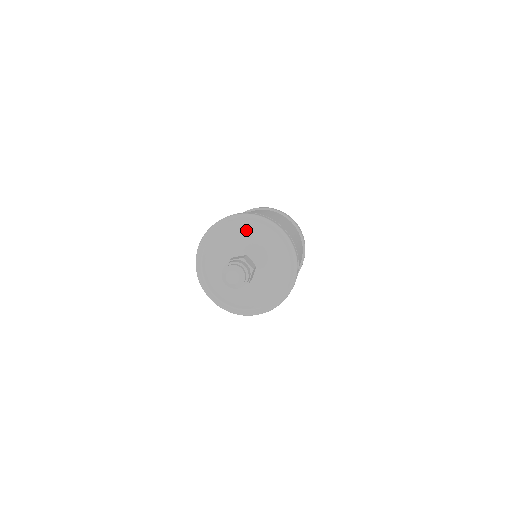
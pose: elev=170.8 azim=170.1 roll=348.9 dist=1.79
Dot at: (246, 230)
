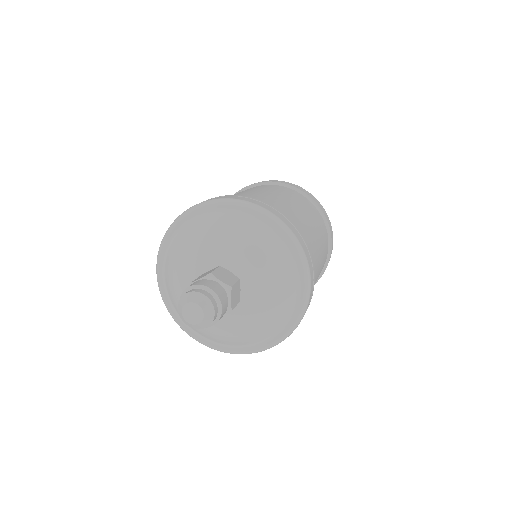
Dot at: (209, 227)
